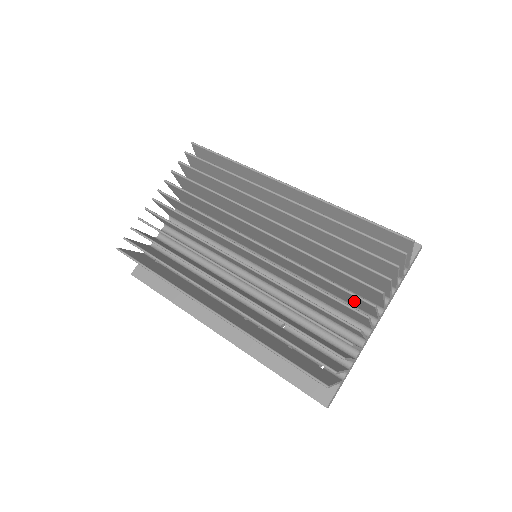
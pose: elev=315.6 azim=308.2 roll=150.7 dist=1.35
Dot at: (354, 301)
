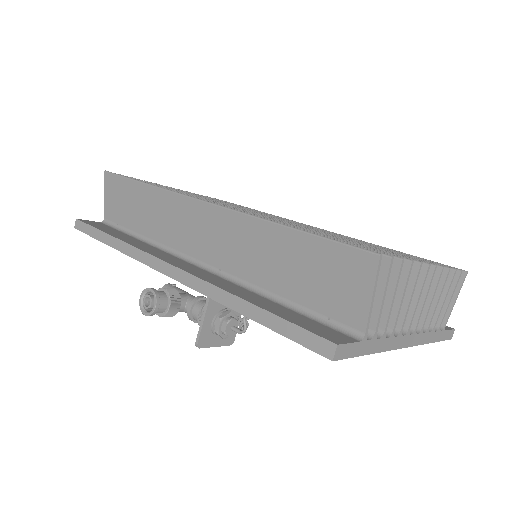
Dot at: occluded
